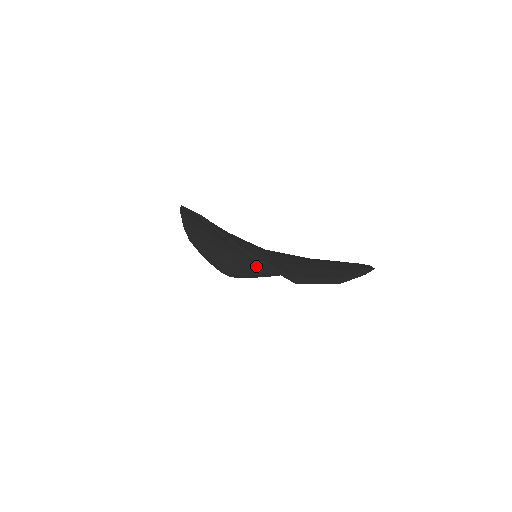
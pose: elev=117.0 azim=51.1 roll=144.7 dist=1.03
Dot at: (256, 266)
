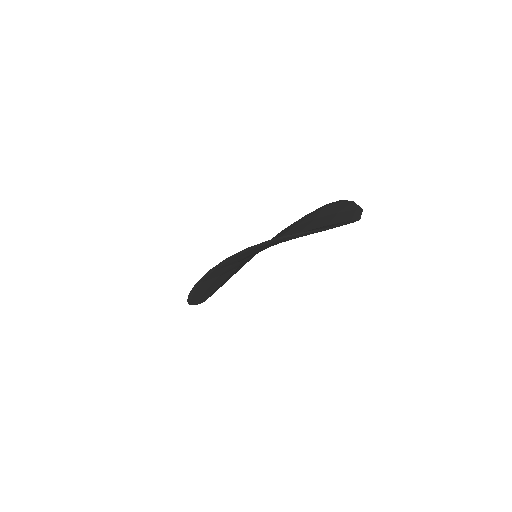
Dot at: (235, 271)
